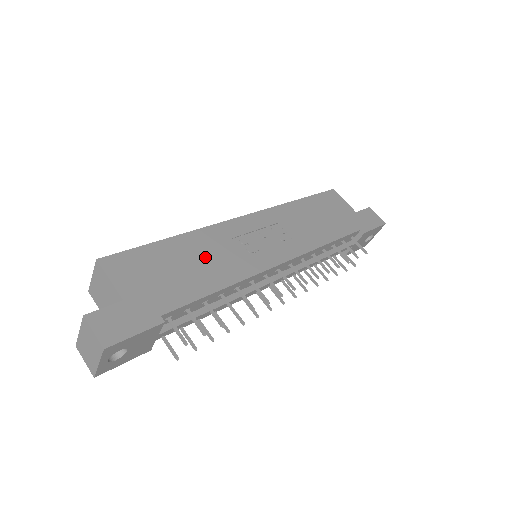
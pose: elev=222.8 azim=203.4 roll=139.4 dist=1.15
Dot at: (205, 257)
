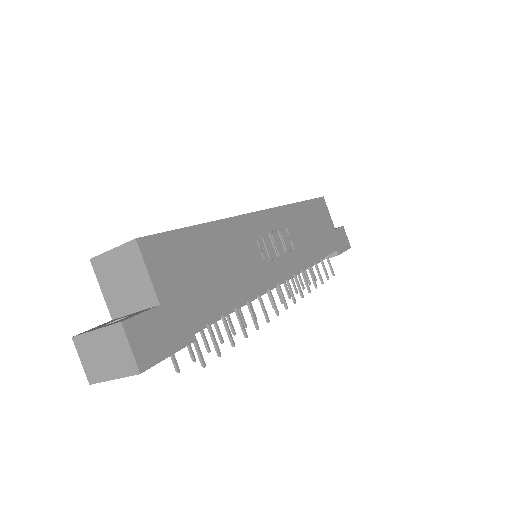
Dot at: (231, 258)
